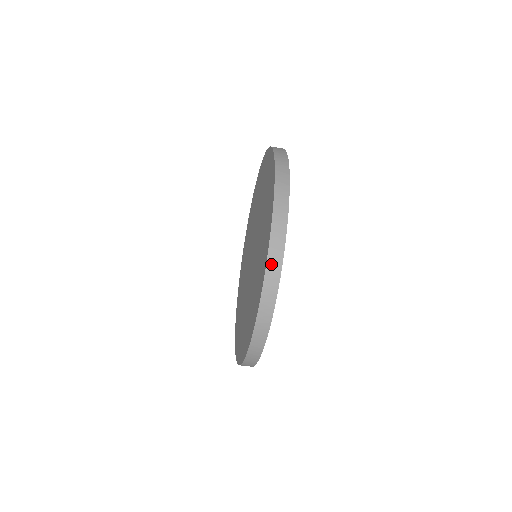
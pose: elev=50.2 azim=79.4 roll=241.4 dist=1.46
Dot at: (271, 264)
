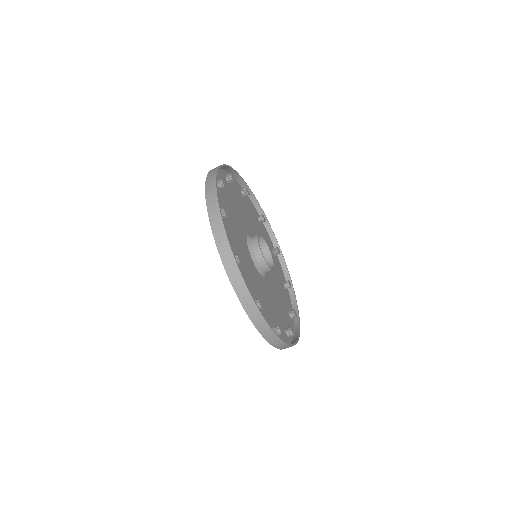
Dot at: (220, 246)
